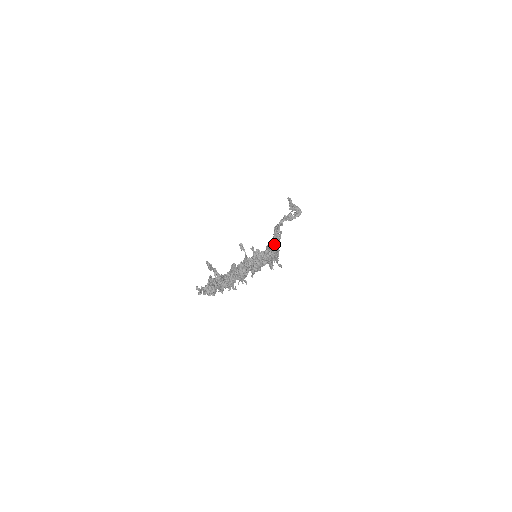
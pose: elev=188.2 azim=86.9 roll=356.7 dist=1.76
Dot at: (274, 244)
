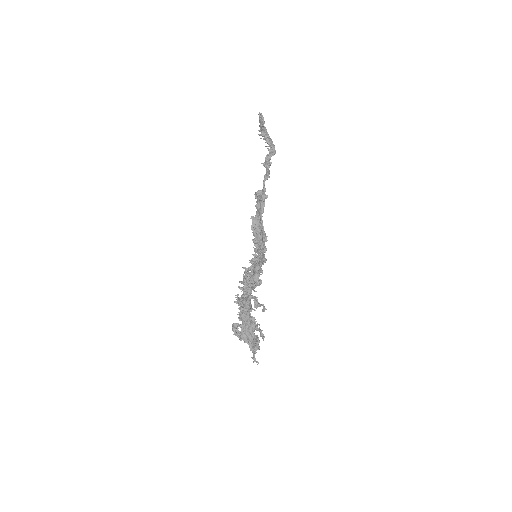
Dot at: (262, 225)
